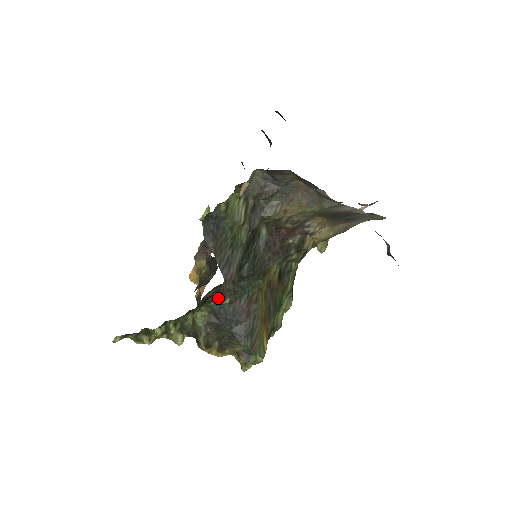
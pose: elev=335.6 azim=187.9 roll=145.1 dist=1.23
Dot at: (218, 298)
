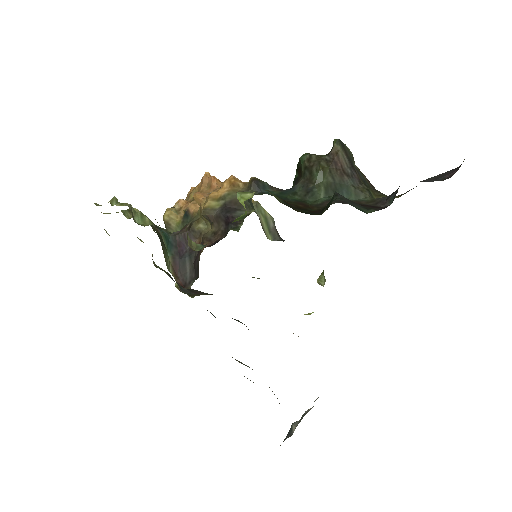
Dot at: occluded
